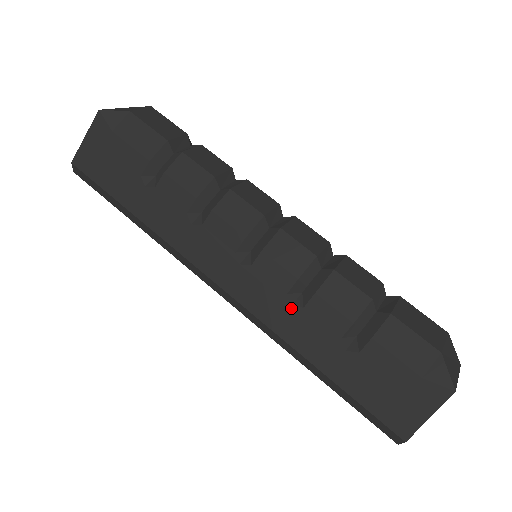
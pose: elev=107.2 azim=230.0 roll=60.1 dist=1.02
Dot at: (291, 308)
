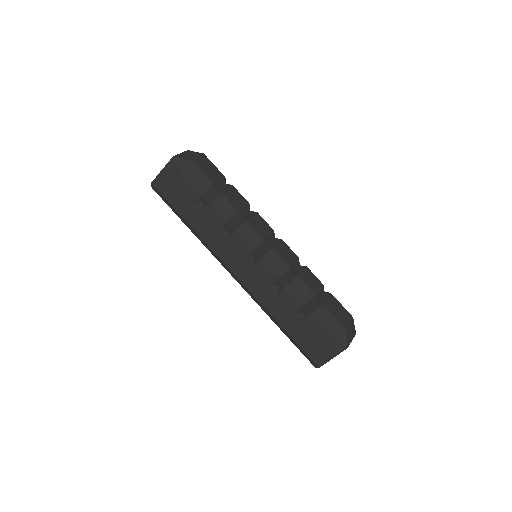
Dot at: (271, 293)
